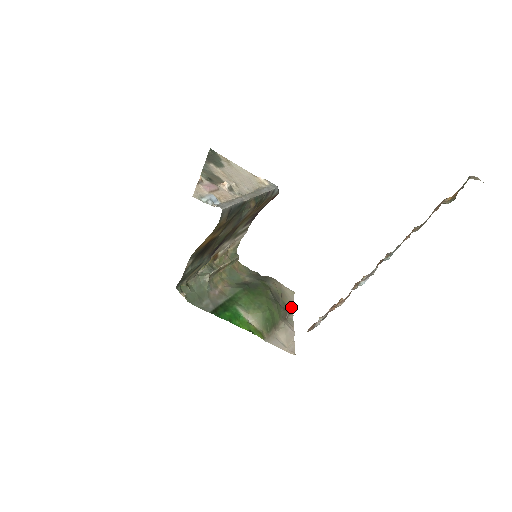
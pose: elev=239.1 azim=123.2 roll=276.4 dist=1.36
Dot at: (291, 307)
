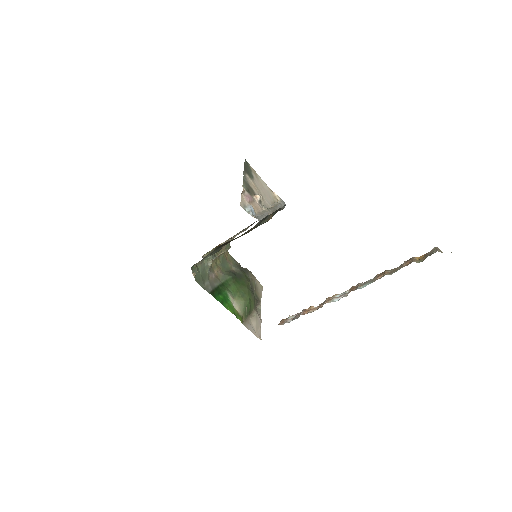
Dot at: (260, 299)
